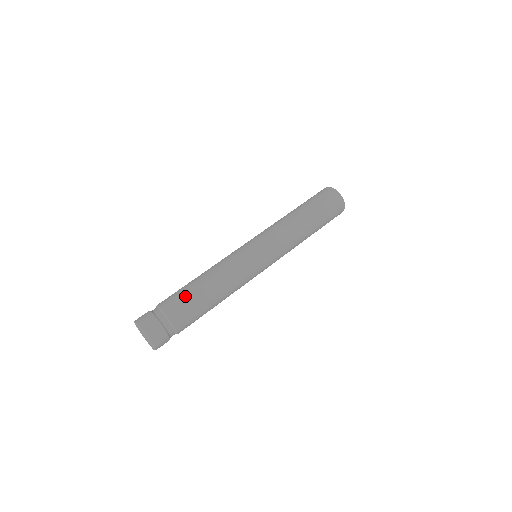
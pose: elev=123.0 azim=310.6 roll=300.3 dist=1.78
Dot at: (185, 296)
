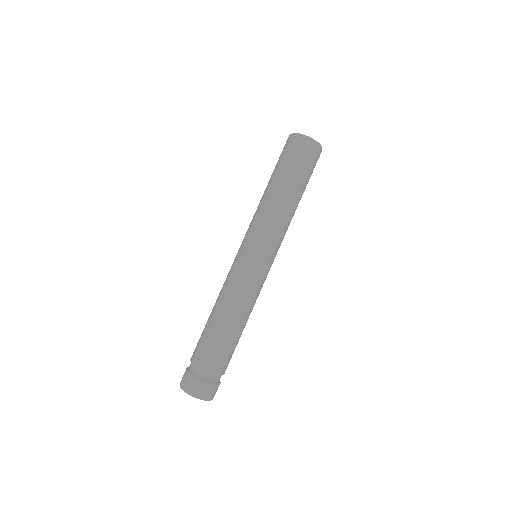
Dot at: (214, 344)
